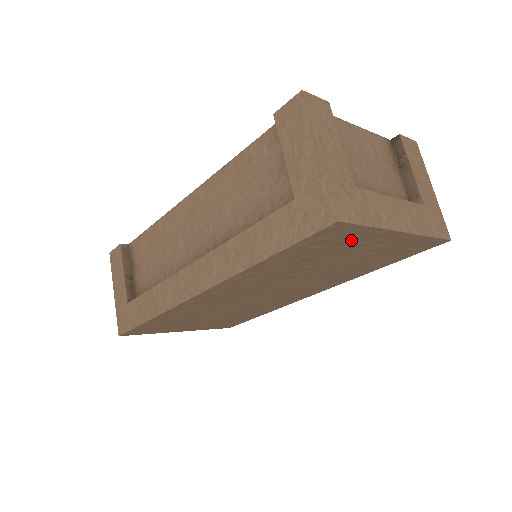
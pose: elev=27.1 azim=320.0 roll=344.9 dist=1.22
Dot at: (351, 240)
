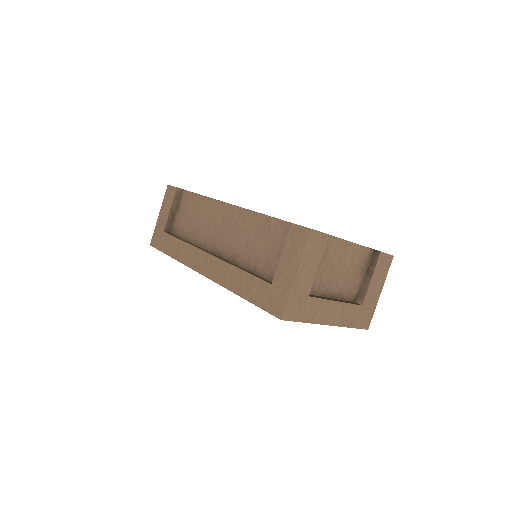
Dot at: occluded
